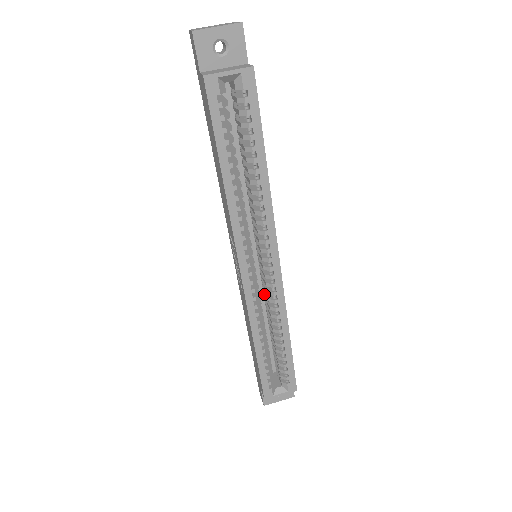
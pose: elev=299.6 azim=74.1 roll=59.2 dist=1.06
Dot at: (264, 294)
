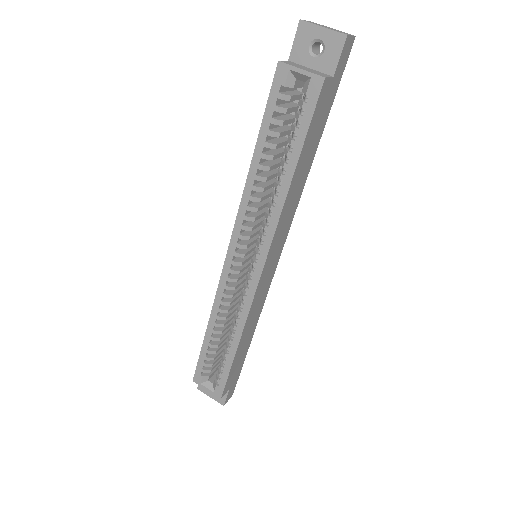
Dot at: occluded
